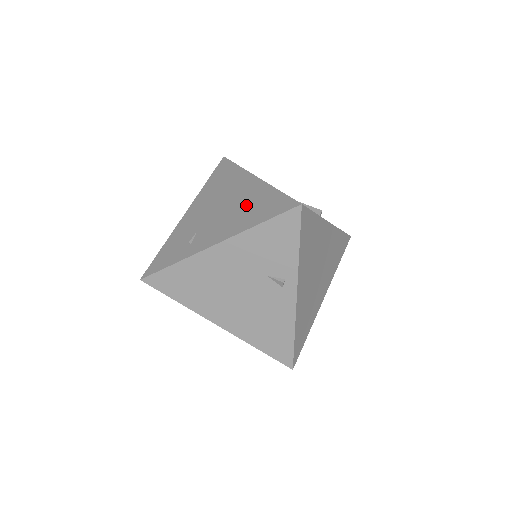
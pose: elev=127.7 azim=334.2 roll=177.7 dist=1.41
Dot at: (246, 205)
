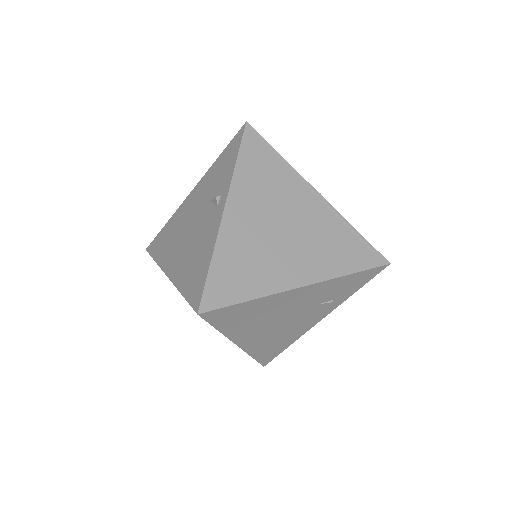
Dot at: occluded
